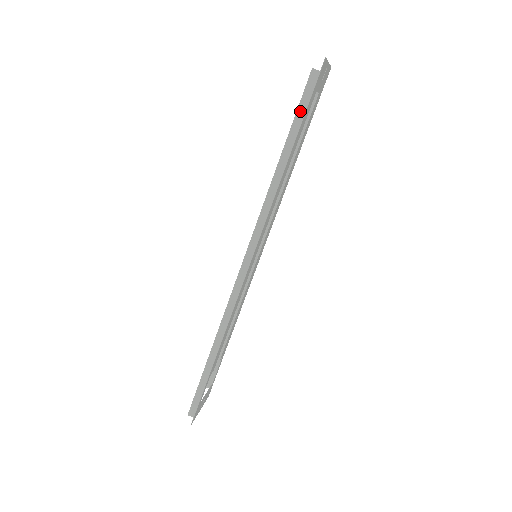
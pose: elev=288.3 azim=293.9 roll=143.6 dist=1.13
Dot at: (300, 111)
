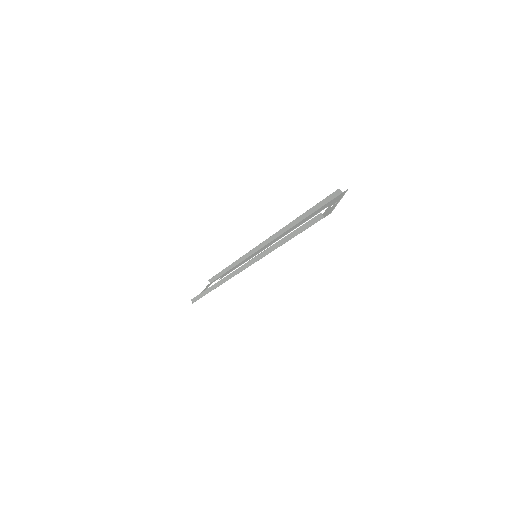
Dot at: (304, 226)
